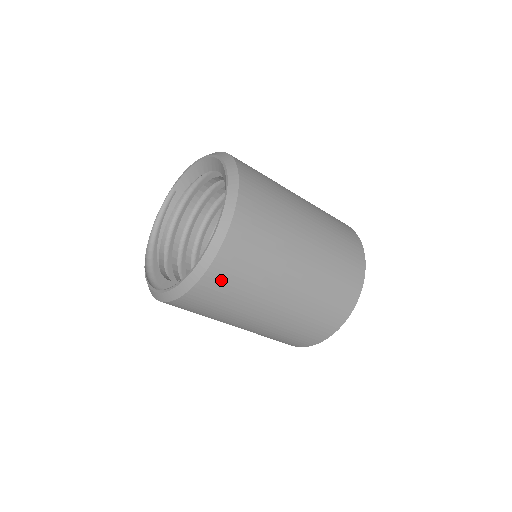
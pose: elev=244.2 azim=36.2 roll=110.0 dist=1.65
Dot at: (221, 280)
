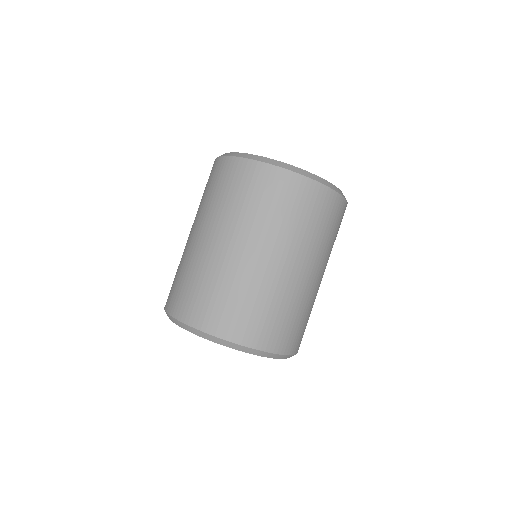
Dot at: occluded
